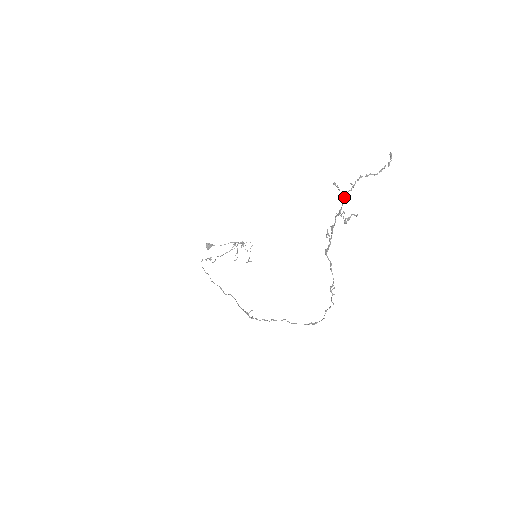
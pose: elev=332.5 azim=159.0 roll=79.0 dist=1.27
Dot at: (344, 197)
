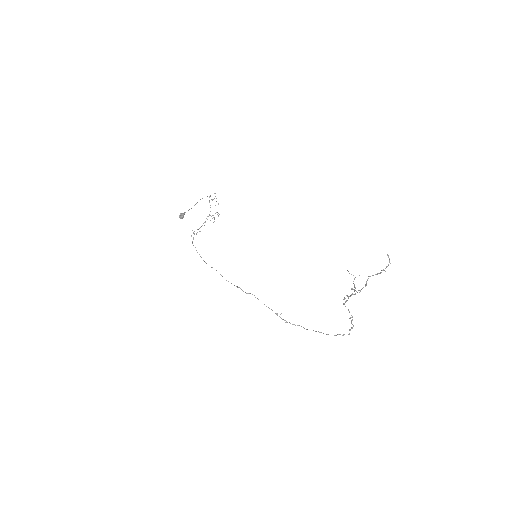
Dot at: occluded
